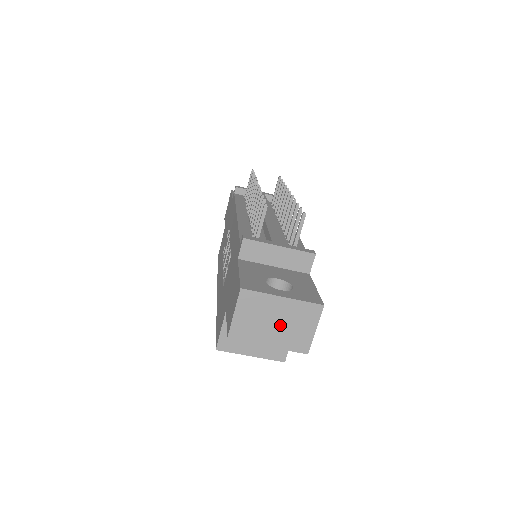
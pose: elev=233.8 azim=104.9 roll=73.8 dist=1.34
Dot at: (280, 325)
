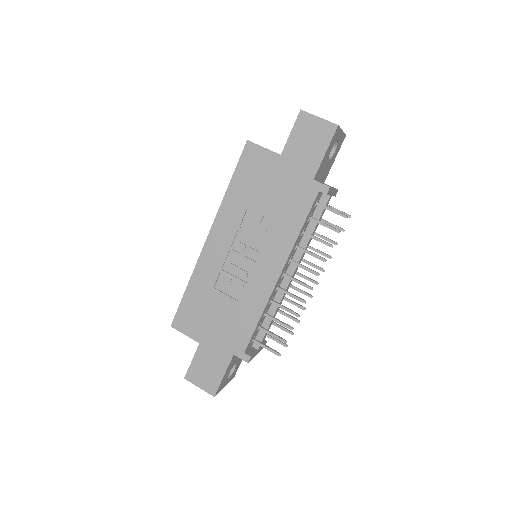
Dot at: occluded
